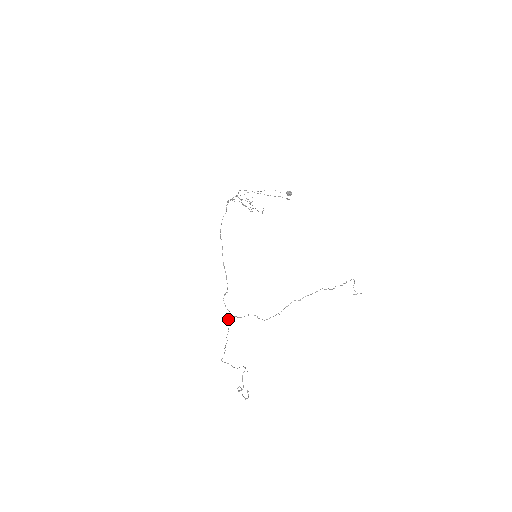
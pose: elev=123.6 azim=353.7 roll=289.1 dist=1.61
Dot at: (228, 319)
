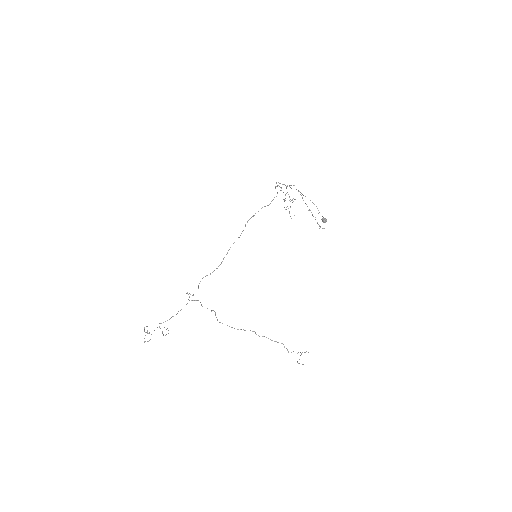
Dot at: (192, 295)
